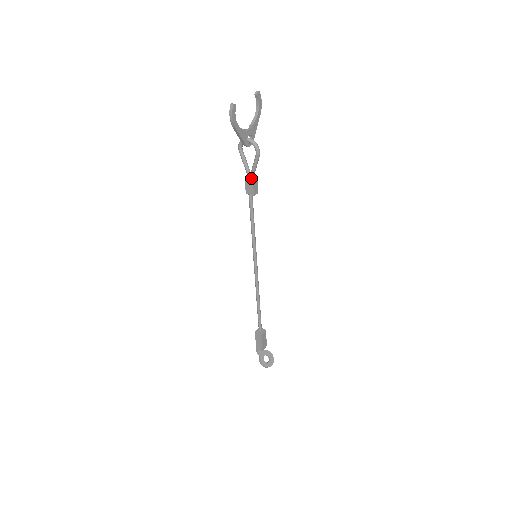
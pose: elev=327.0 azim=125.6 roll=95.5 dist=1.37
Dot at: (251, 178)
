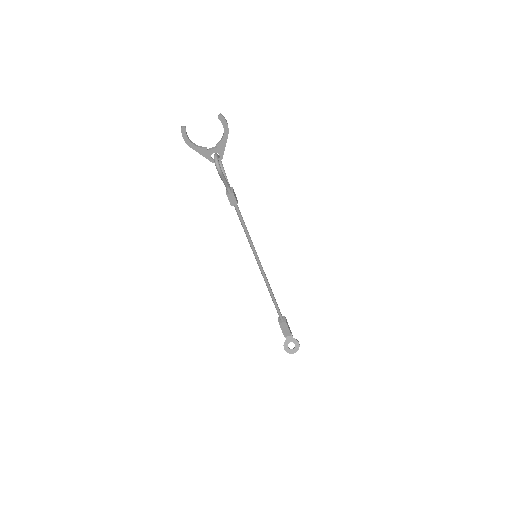
Dot at: (227, 190)
